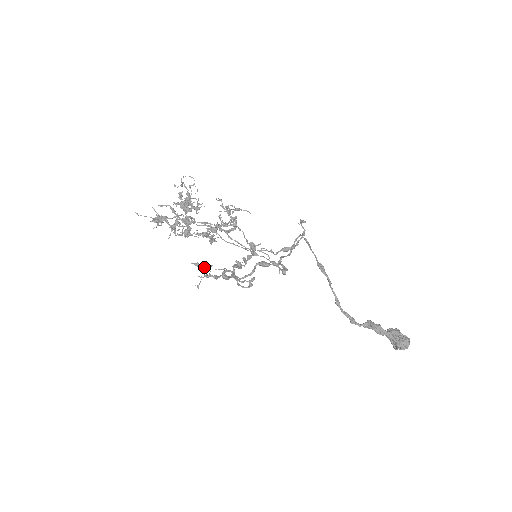
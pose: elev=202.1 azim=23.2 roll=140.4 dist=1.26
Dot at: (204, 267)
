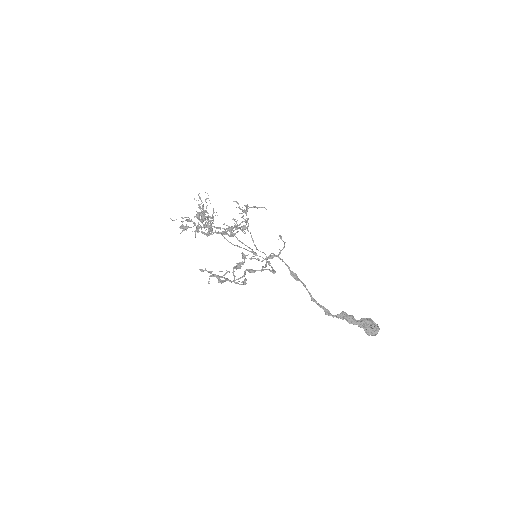
Dot at: (208, 271)
